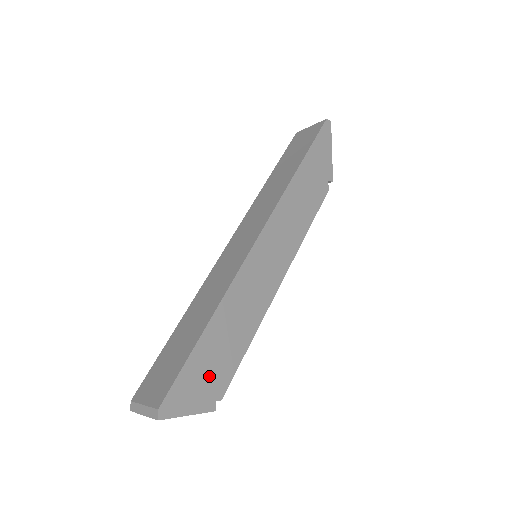
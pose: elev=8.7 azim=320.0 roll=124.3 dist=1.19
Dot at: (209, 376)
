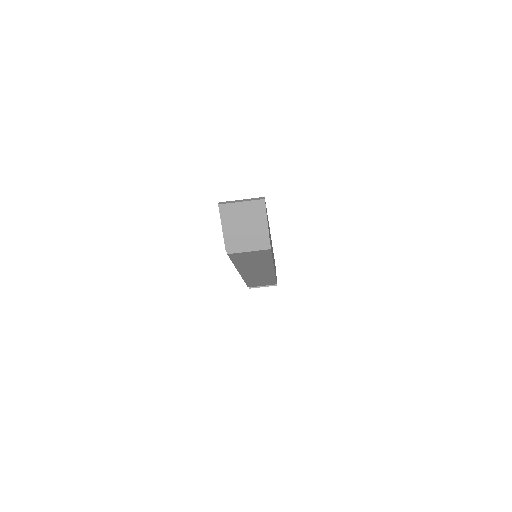
Dot at: occluded
